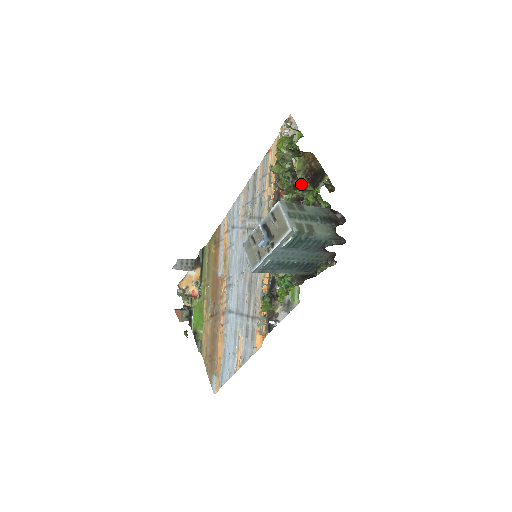
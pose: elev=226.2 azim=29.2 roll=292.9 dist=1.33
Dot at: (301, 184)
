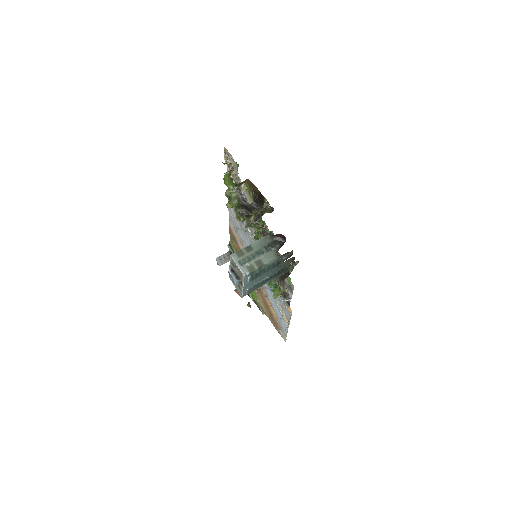
Dot at: (253, 206)
